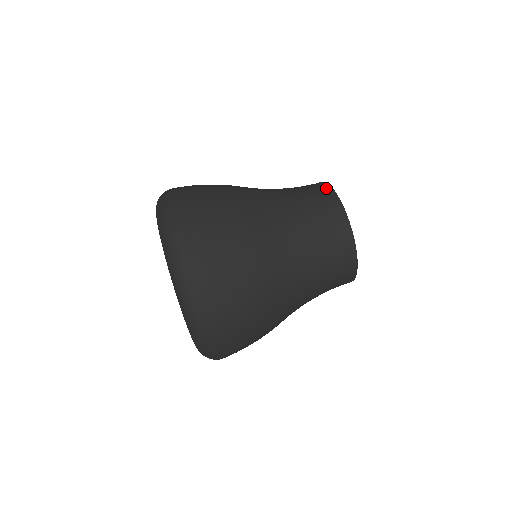
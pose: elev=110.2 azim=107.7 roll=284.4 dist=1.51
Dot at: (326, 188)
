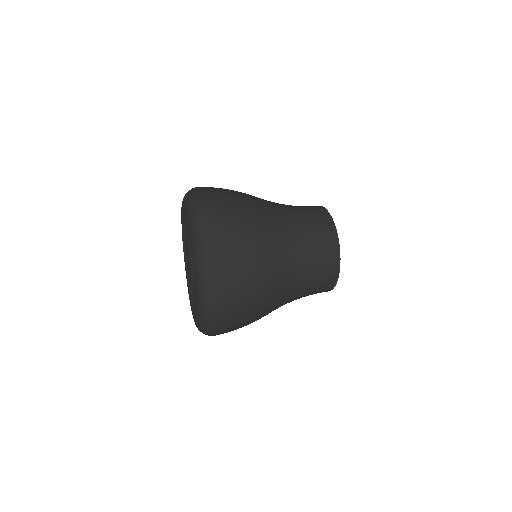
Dot at: (317, 206)
